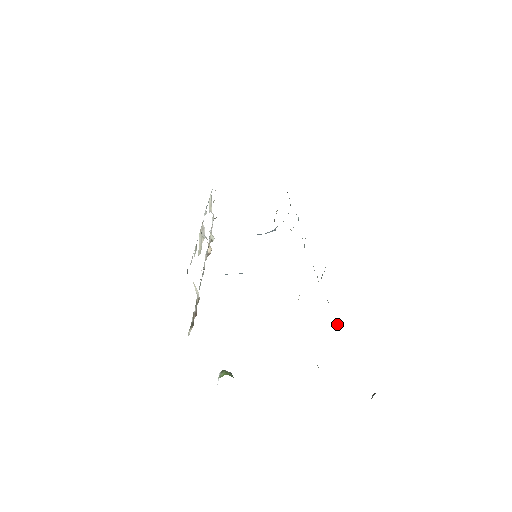
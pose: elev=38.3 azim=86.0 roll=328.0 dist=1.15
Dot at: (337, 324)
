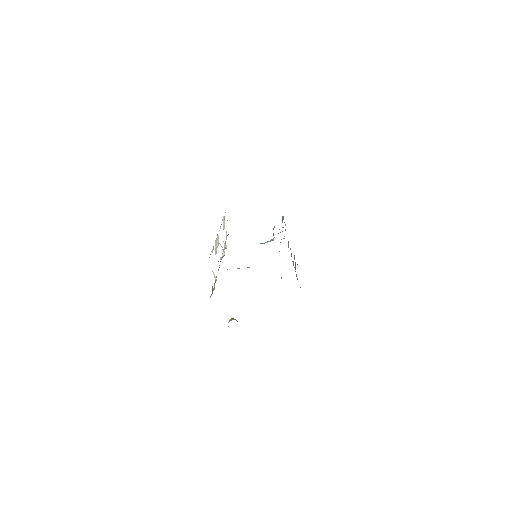
Dot at: occluded
